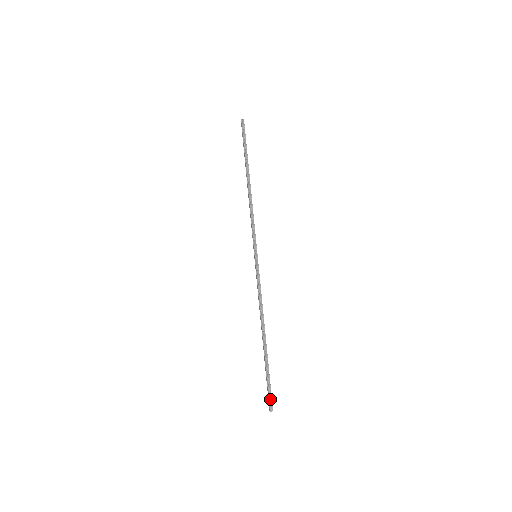
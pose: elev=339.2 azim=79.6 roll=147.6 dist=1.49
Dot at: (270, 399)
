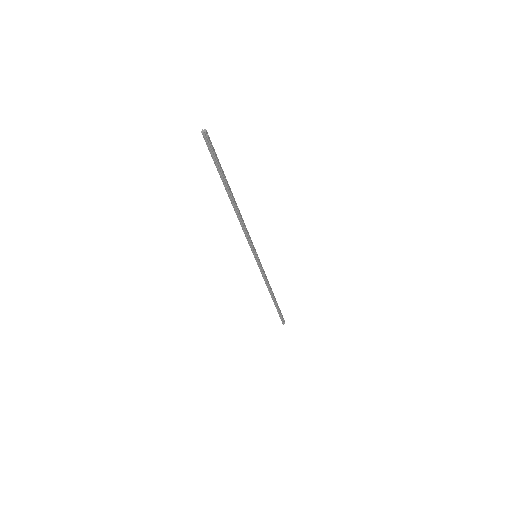
Dot at: (209, 143)
